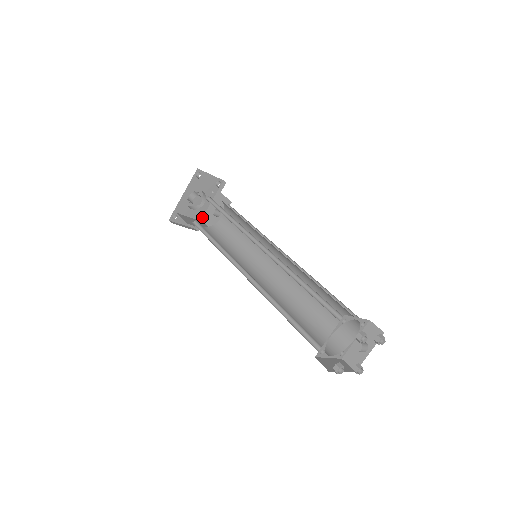
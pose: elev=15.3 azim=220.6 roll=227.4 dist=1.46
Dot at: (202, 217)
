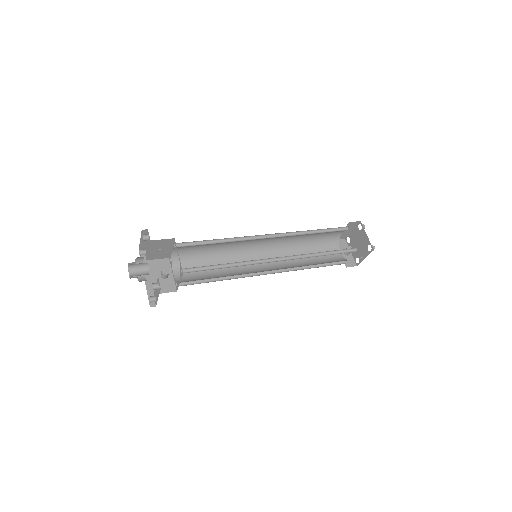
Dot at: occluded
